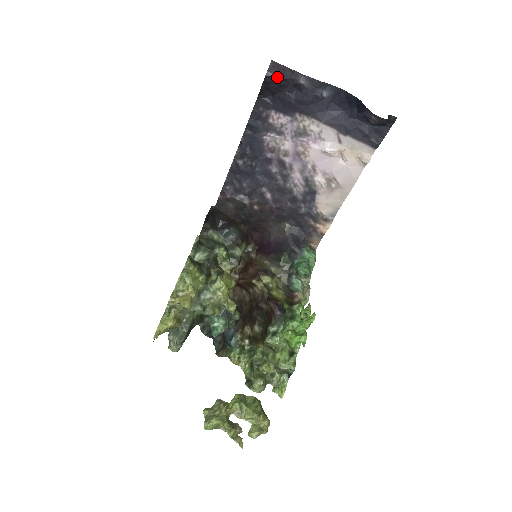
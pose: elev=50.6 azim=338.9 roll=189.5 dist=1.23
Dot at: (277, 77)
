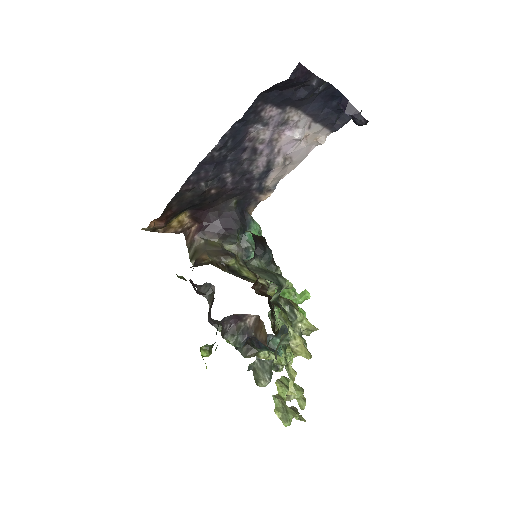
Dot at: (297, 79)
